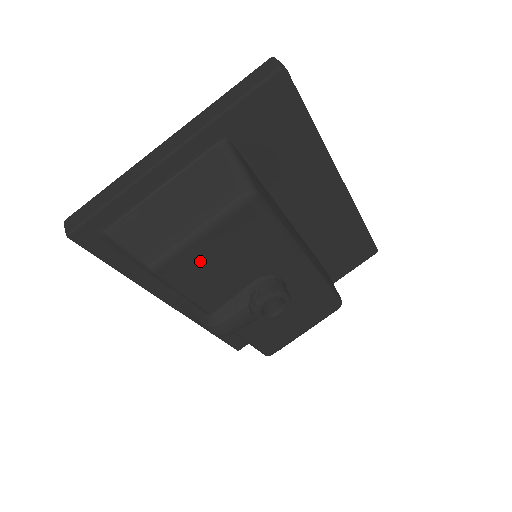
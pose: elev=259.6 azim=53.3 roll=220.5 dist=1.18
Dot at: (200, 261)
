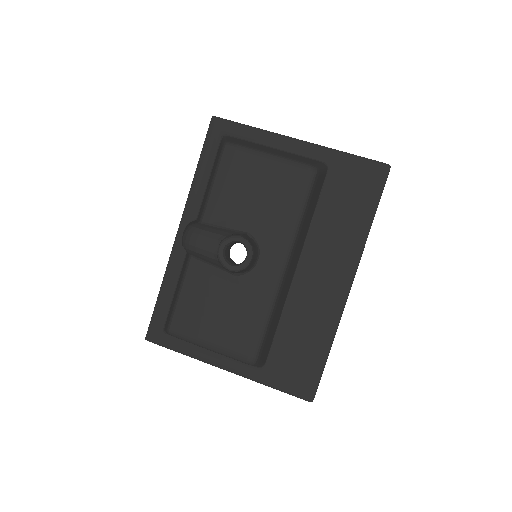
Dot at: (247, 173)
